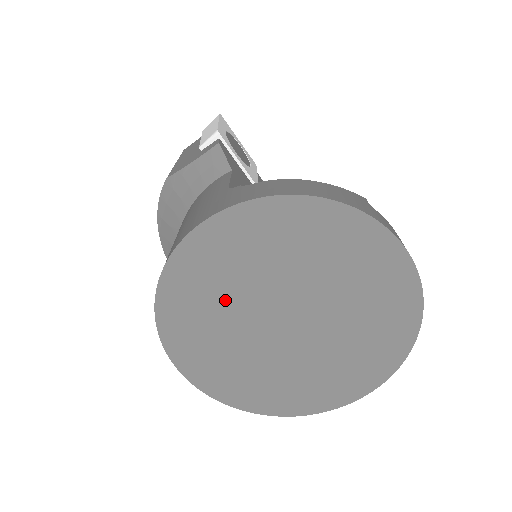
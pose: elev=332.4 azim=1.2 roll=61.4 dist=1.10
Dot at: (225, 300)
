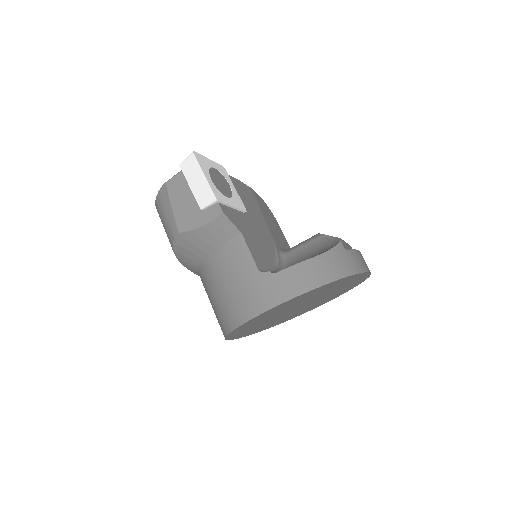
Dot at: (267, 319)
